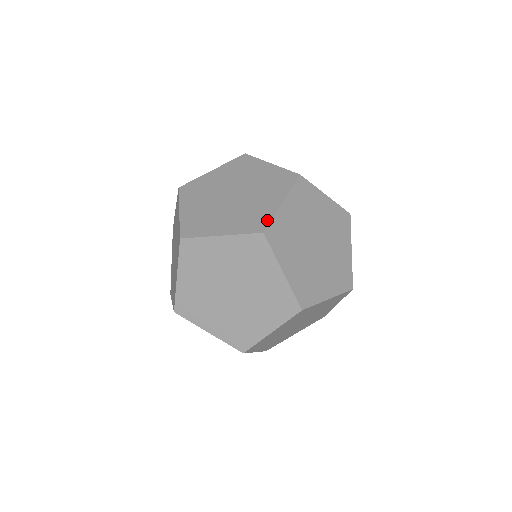
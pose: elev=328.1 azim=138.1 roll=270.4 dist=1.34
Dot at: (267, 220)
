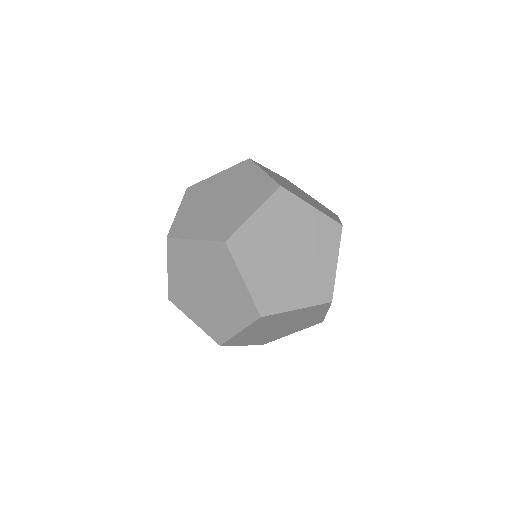
Dot at: (233, 230)
